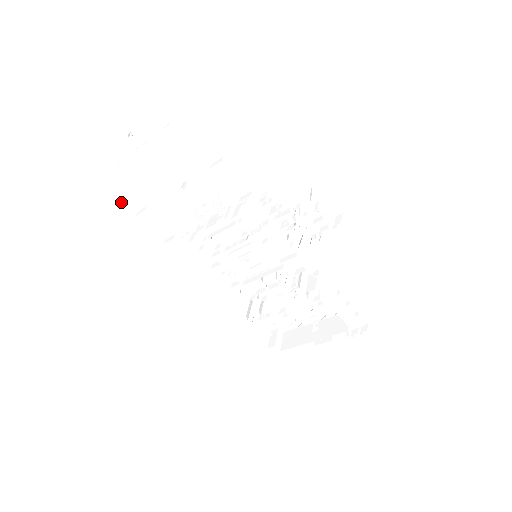
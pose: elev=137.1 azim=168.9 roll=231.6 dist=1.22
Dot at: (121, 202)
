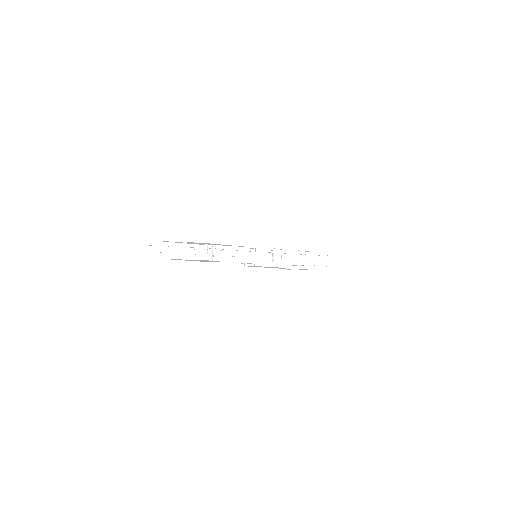
Dot at: (156, 257)
